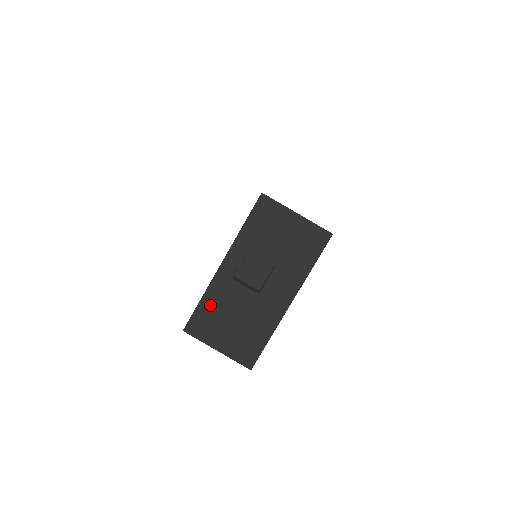
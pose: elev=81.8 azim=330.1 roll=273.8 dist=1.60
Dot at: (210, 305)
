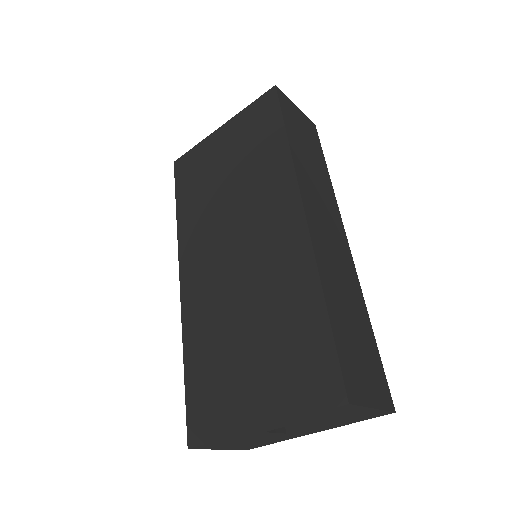
Dot at: (228, 441)
